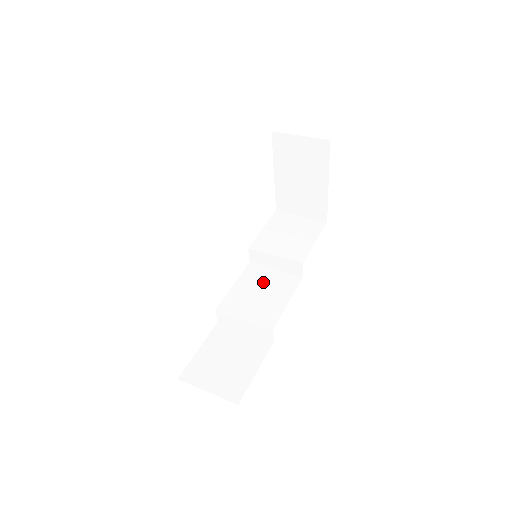
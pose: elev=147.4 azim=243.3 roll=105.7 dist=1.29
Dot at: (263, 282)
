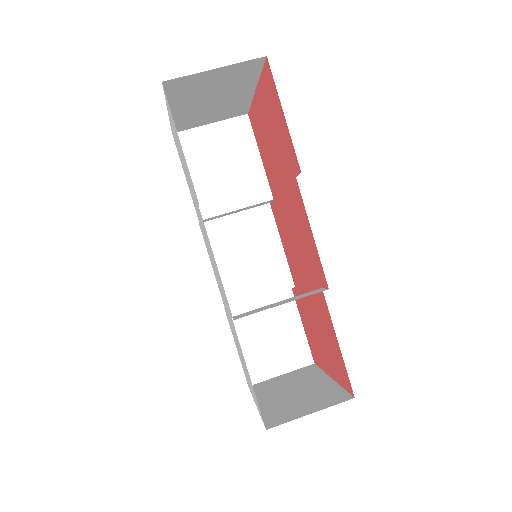
Dot at: (238, 240)
